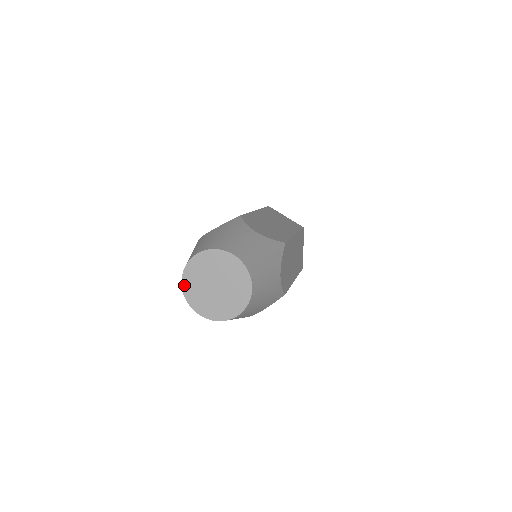
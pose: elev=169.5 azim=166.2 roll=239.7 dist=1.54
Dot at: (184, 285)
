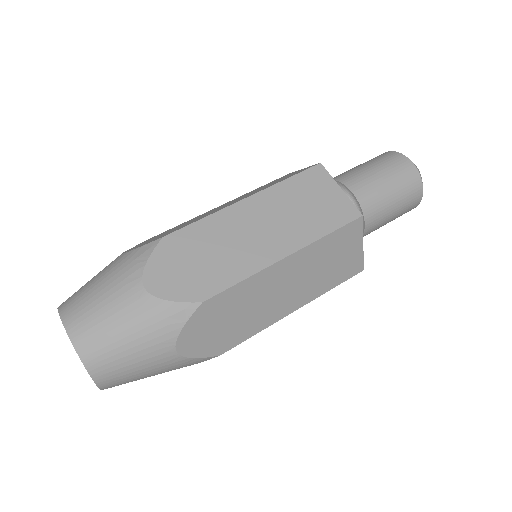
Dot at: occluded
